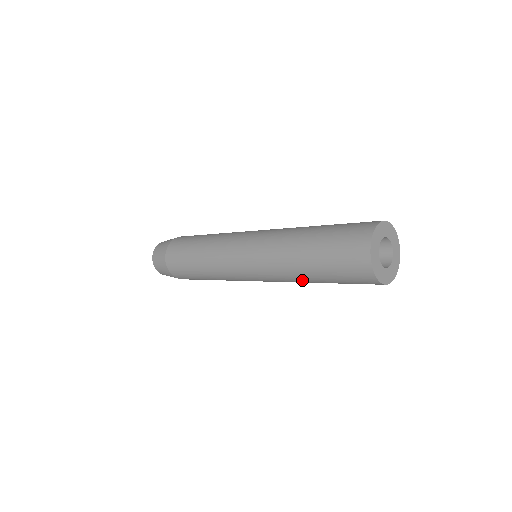
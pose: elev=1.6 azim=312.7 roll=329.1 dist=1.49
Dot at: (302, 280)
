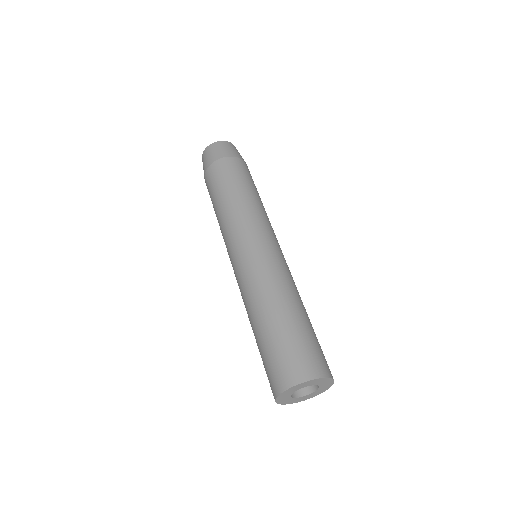
Dot at: occluded
